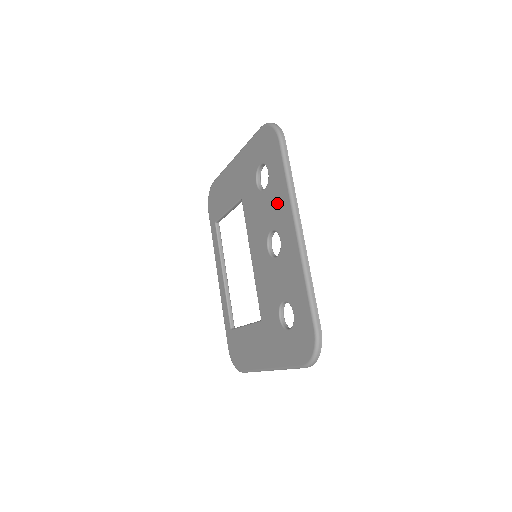
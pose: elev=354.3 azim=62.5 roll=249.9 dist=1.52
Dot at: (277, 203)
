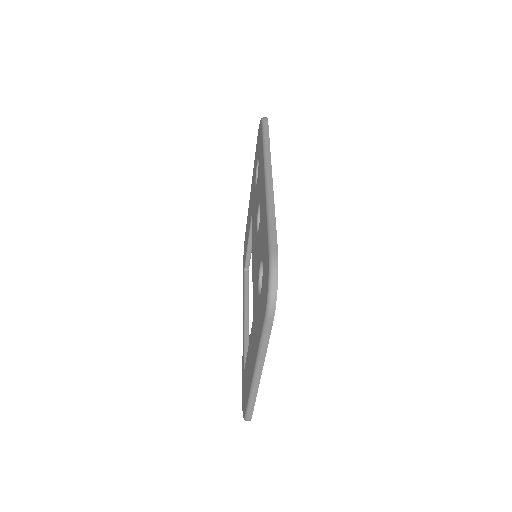
Dot at: (260, 175)
